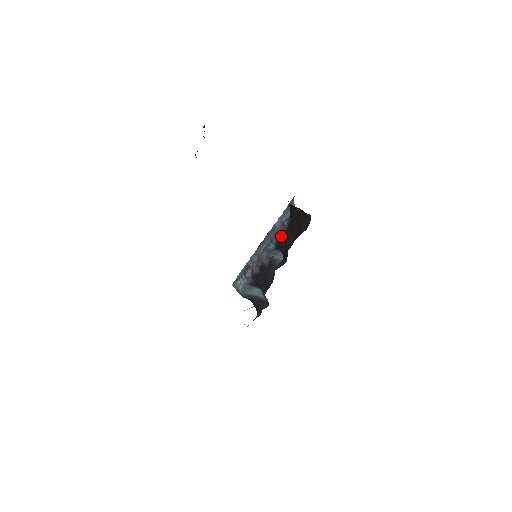
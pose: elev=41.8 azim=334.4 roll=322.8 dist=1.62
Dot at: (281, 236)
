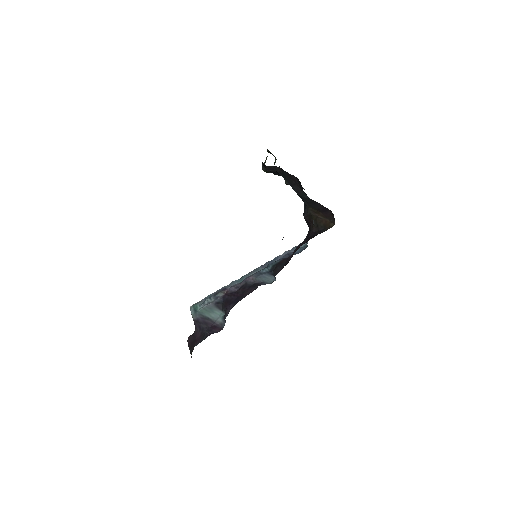
Dot at: (282, 260)
